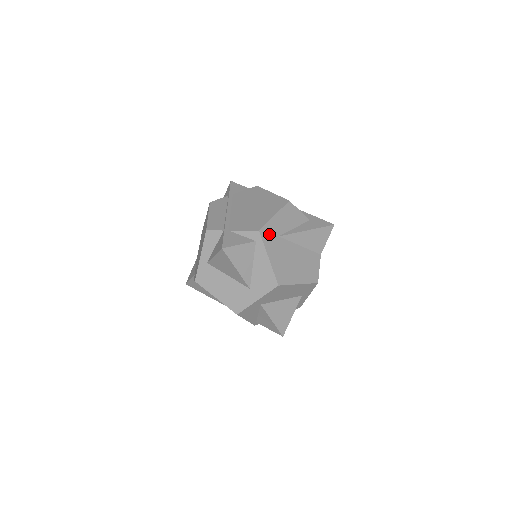
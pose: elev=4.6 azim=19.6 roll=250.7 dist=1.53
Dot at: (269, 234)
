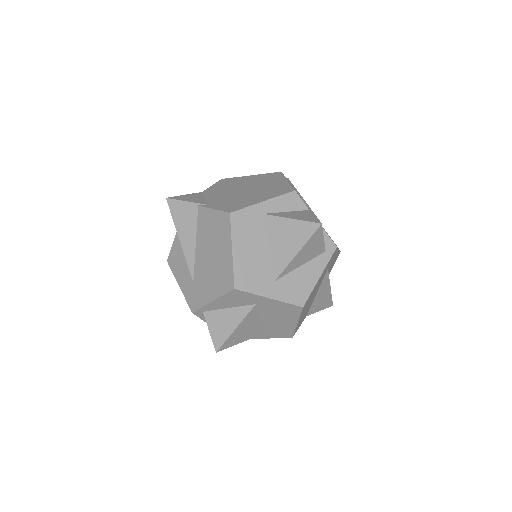
Dot at: (332, 258)
